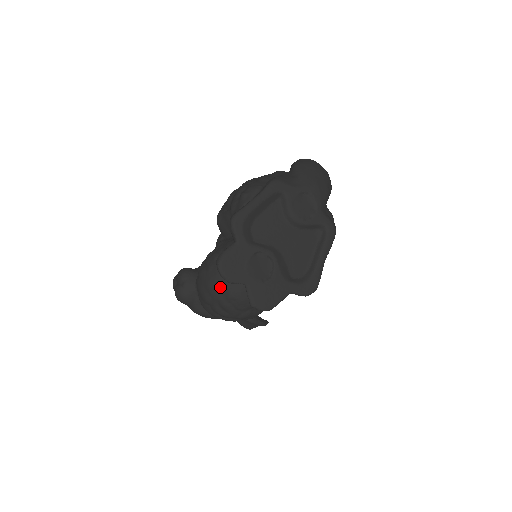
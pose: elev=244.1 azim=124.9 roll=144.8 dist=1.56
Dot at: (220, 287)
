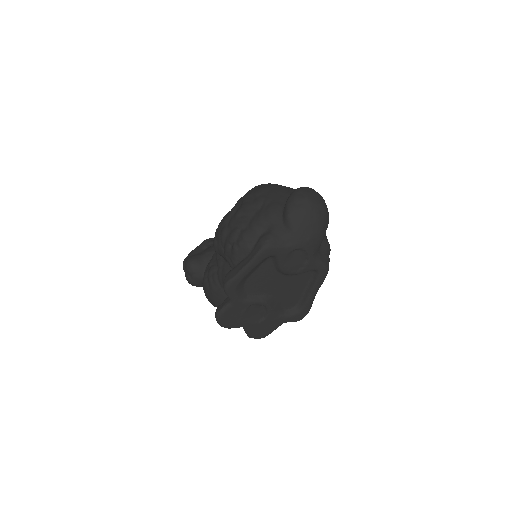
Dot at: occluded
